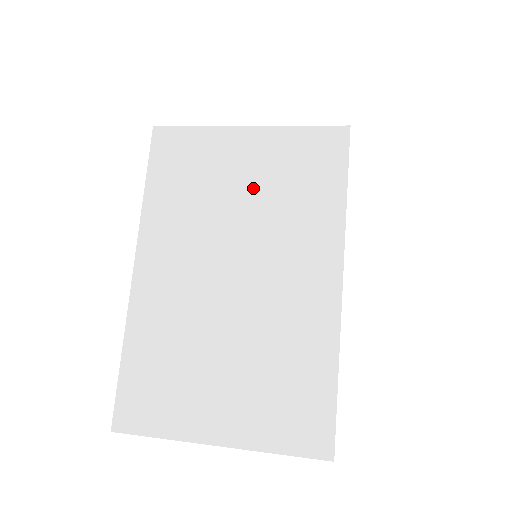
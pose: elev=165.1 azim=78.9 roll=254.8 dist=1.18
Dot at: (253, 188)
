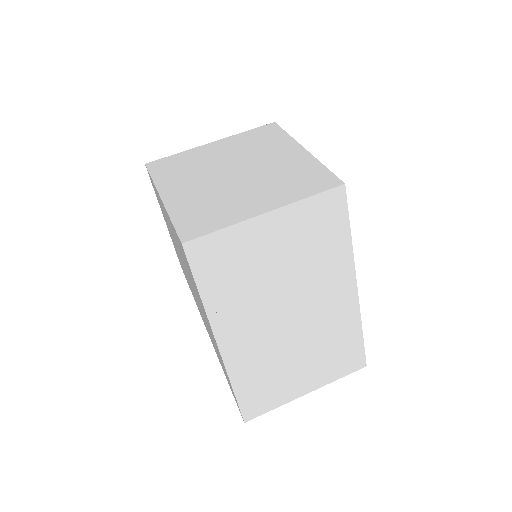
Dot at: (286, 257)
